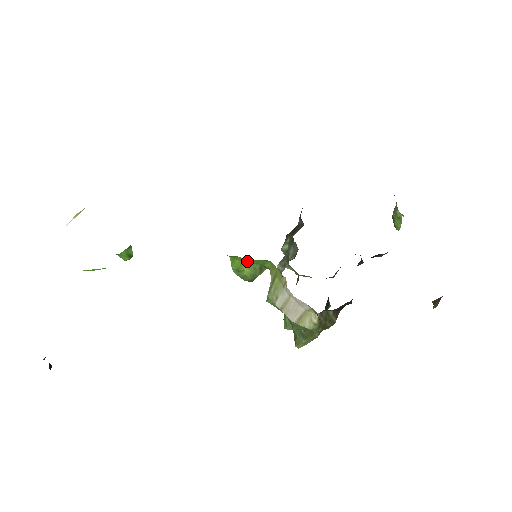
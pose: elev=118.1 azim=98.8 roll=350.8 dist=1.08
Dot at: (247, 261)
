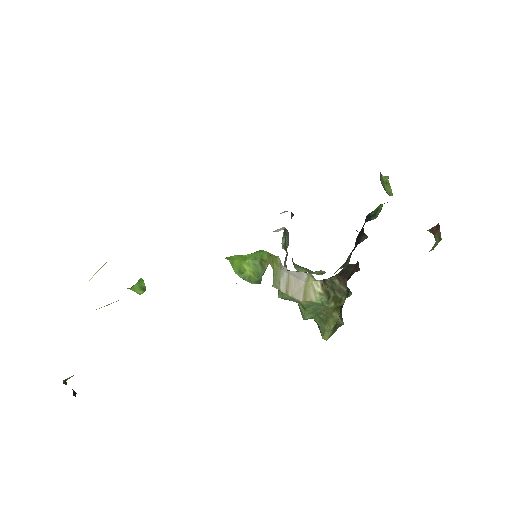
Dot at: (243, 257)
